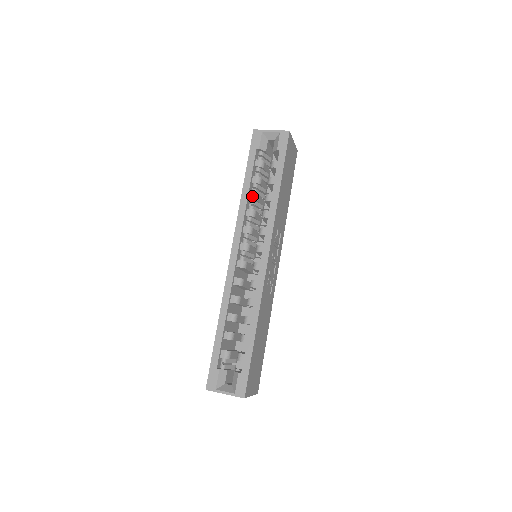
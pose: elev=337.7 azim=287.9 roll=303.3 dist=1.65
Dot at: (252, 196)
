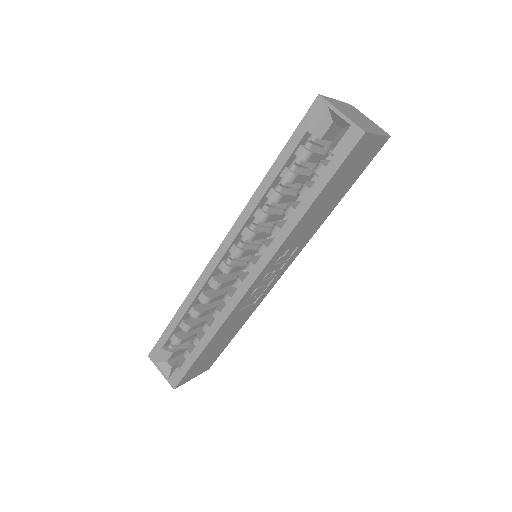
Dot at: (271, 195)
